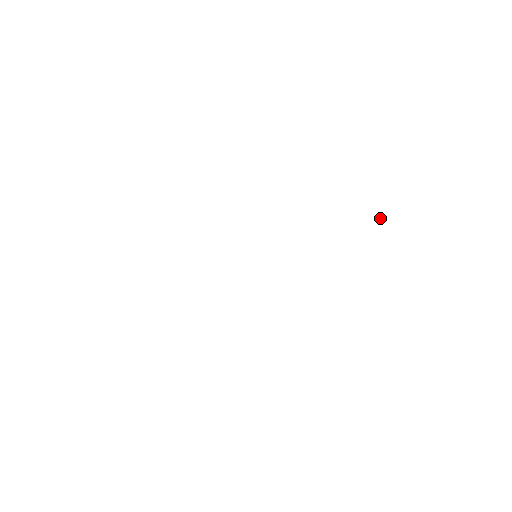
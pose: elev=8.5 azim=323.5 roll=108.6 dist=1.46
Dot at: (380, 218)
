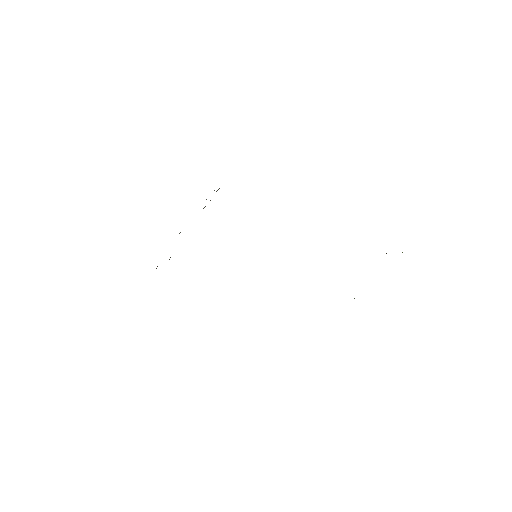
Dot at: occluded
